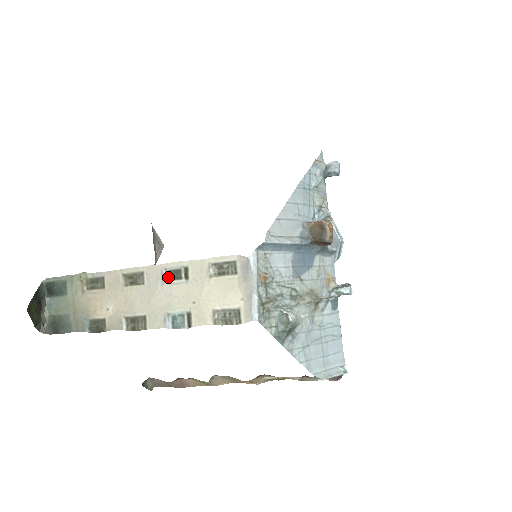
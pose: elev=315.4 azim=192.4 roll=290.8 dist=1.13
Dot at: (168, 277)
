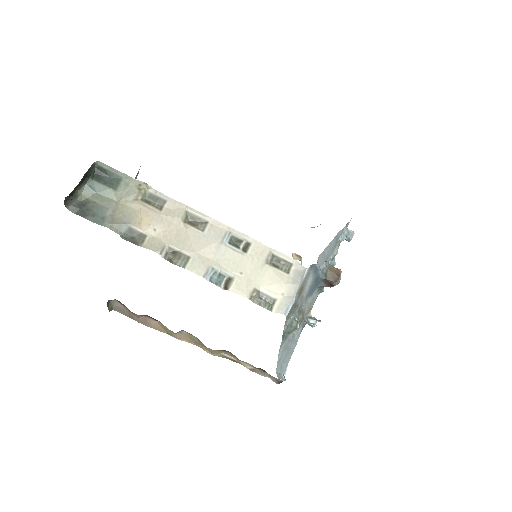
Dot at: (229, 240)
